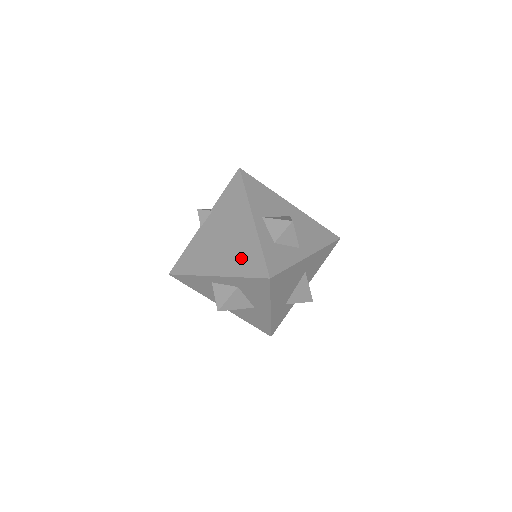
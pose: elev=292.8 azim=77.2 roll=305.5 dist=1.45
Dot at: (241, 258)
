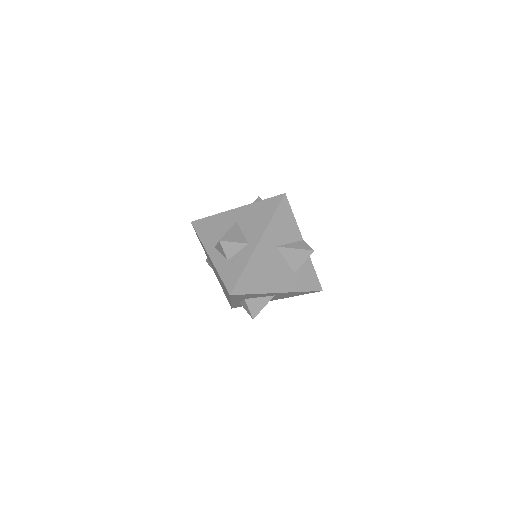
Dot at: occluded
